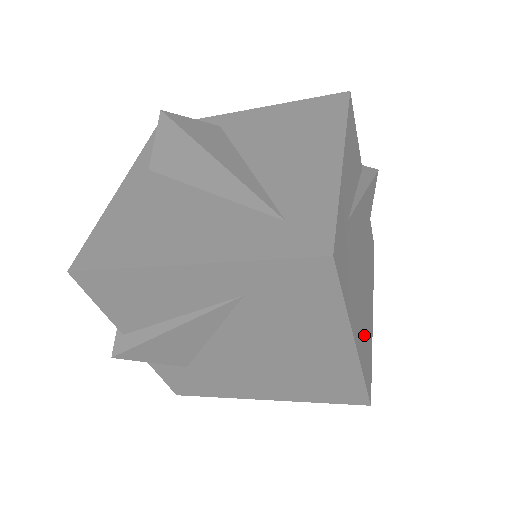
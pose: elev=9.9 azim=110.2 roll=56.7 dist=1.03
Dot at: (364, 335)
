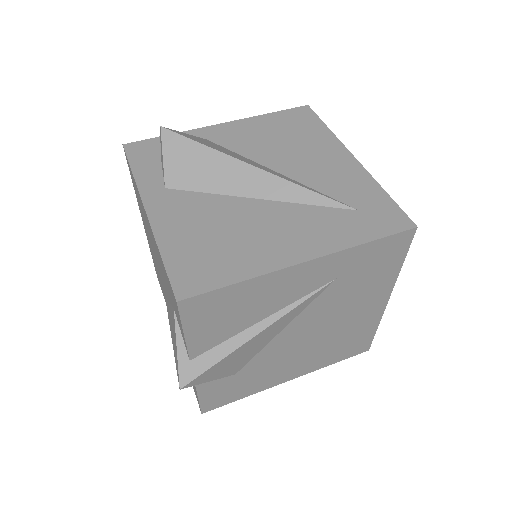
Dot at: occluded
